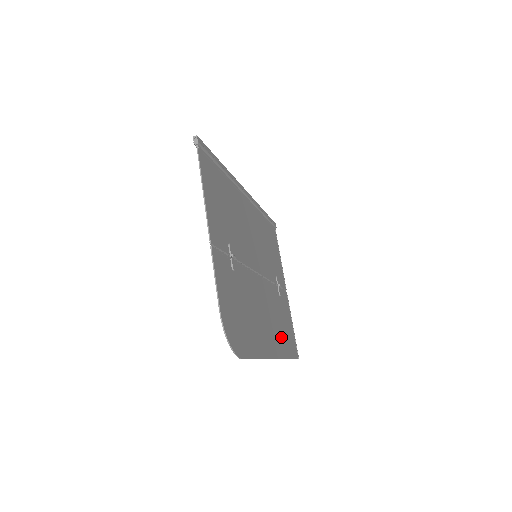
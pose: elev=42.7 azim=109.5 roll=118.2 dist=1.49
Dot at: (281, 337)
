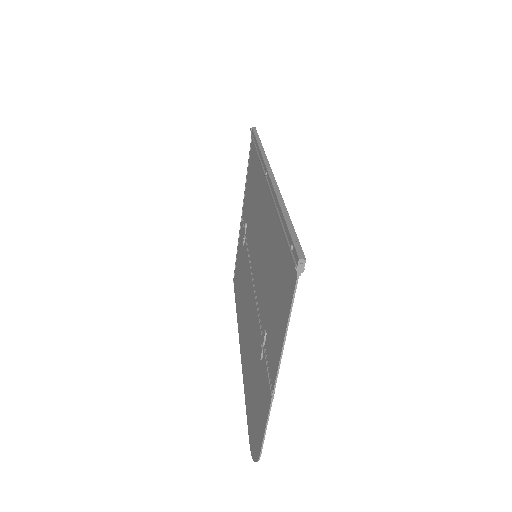
Dot at: (240, 303)
